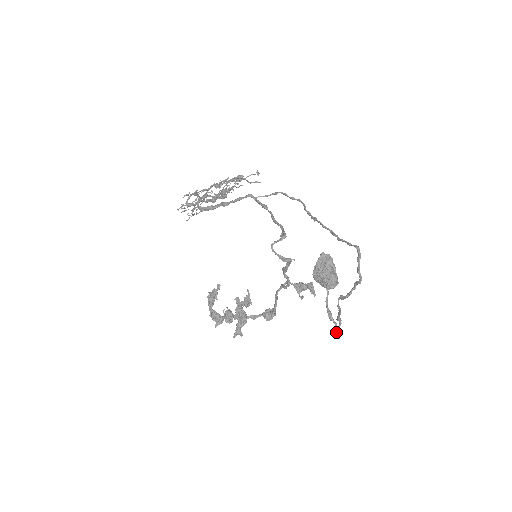
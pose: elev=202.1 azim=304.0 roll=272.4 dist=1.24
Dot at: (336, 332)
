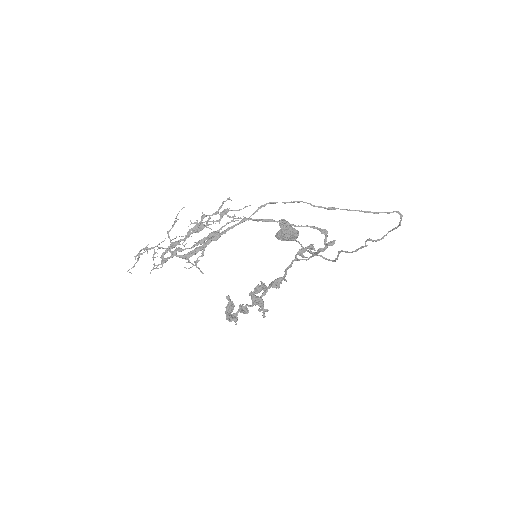
Dot at: (335, 260)
